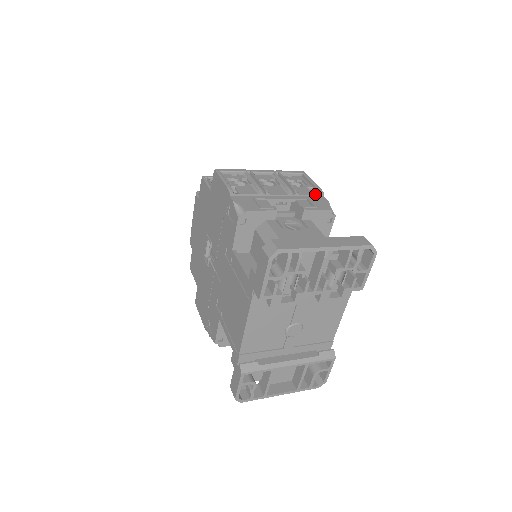
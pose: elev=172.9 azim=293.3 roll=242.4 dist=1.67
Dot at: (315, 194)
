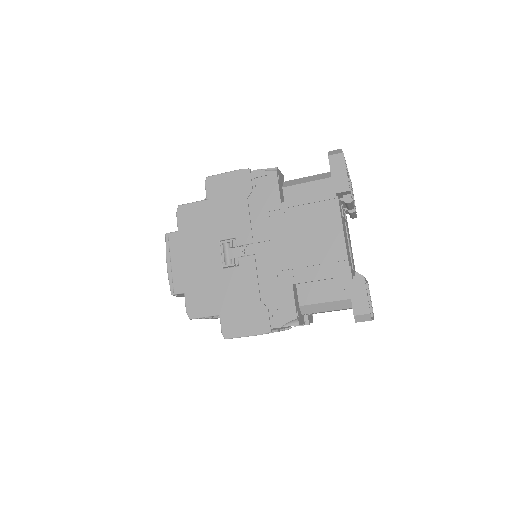
Dot at: occluded
